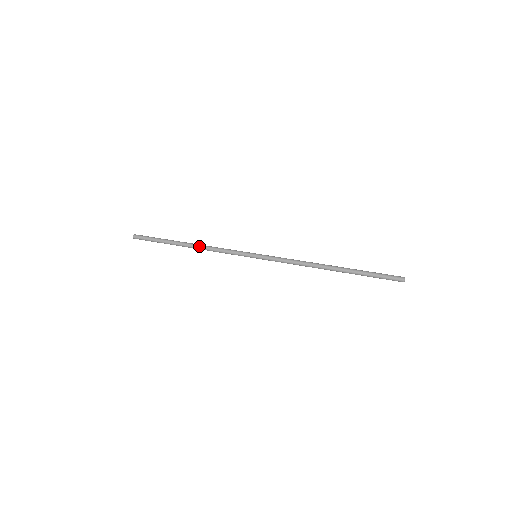
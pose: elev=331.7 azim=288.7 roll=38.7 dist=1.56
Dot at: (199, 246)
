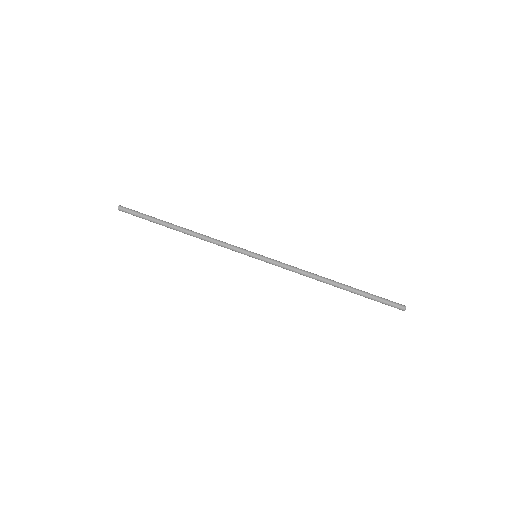
Dot at: (194, 234)
